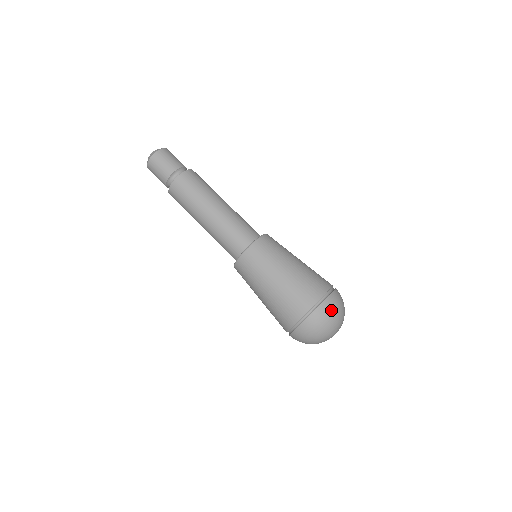
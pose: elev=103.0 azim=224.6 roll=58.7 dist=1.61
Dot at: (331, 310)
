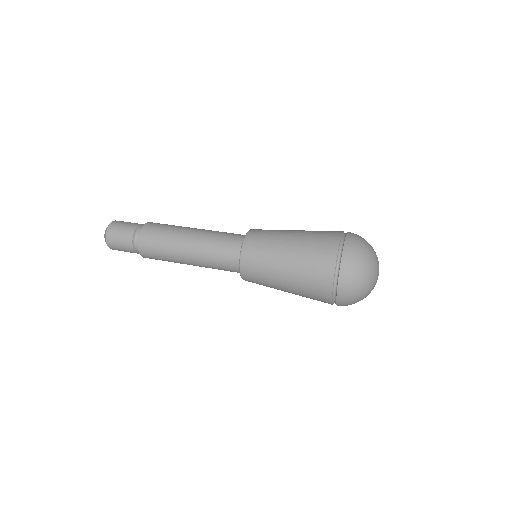
Dot at: (360, 236)
